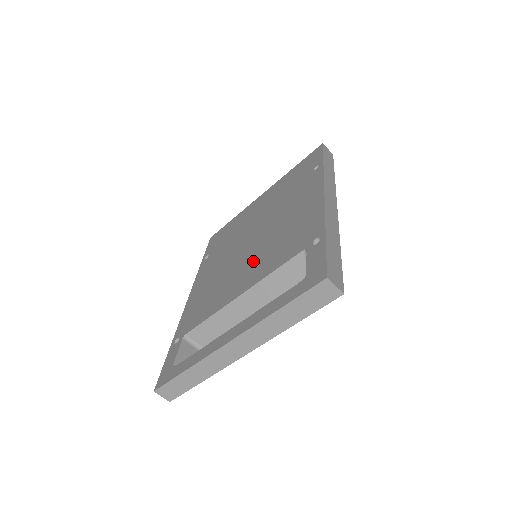
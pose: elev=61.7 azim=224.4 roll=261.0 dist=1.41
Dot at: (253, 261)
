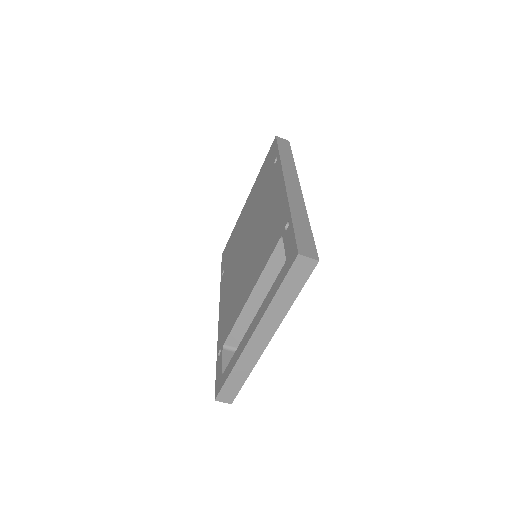
Dot at: (252, 262)
